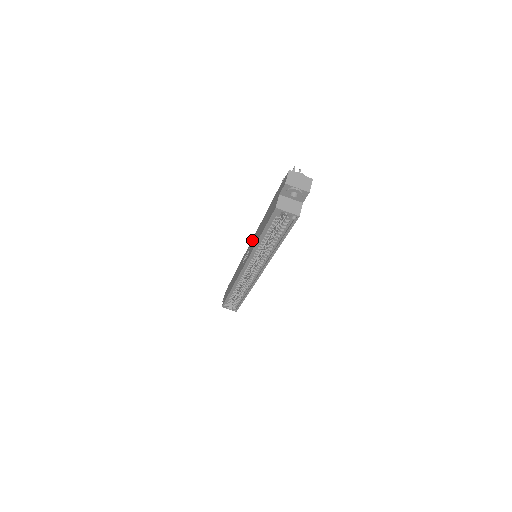
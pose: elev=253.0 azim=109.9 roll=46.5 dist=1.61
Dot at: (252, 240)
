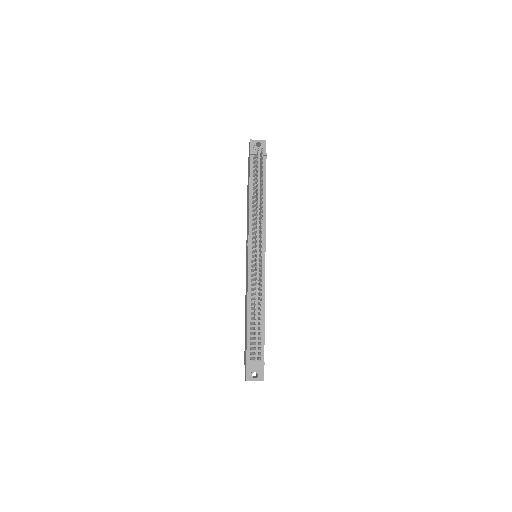
Dot at: (247, 272)
